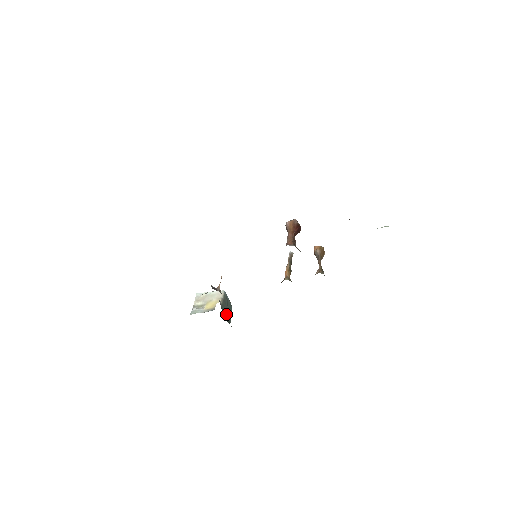
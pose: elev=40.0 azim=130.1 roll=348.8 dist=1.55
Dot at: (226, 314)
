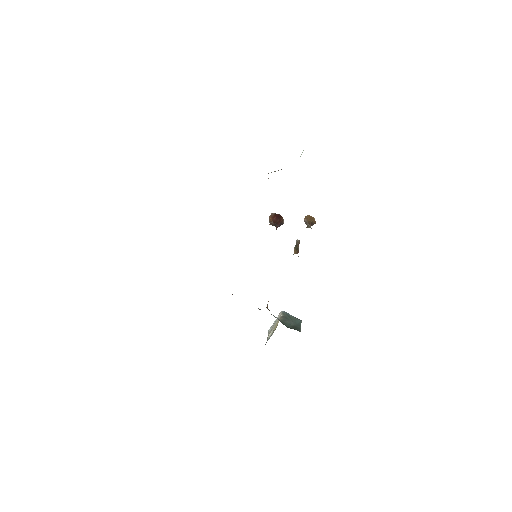
Dot at: (292, 326)
